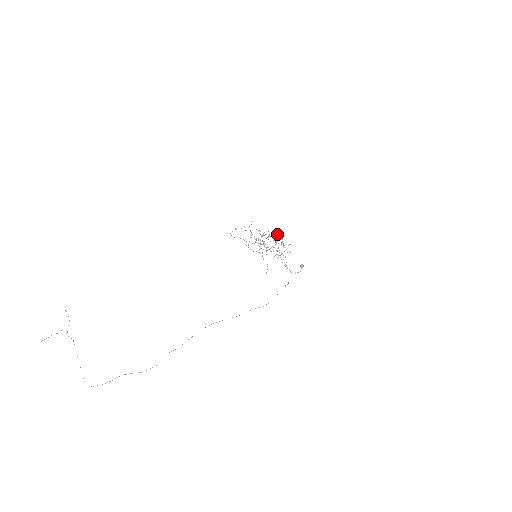
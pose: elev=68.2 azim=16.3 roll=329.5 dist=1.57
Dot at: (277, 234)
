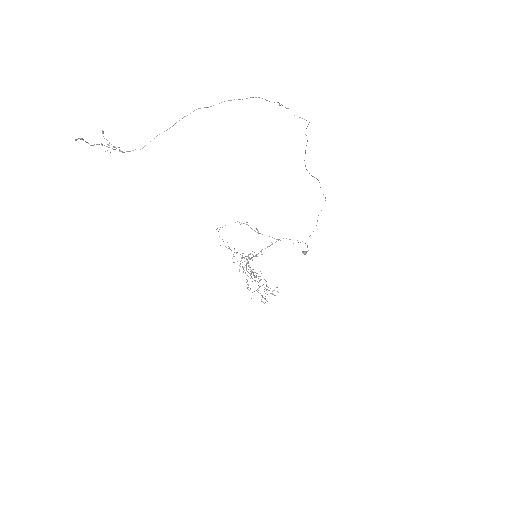
Dot at: occluded
